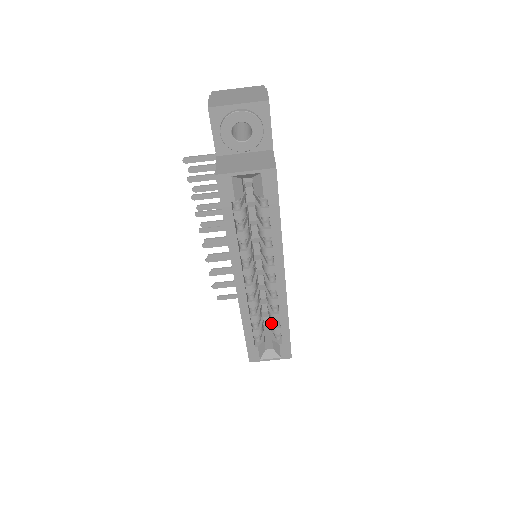
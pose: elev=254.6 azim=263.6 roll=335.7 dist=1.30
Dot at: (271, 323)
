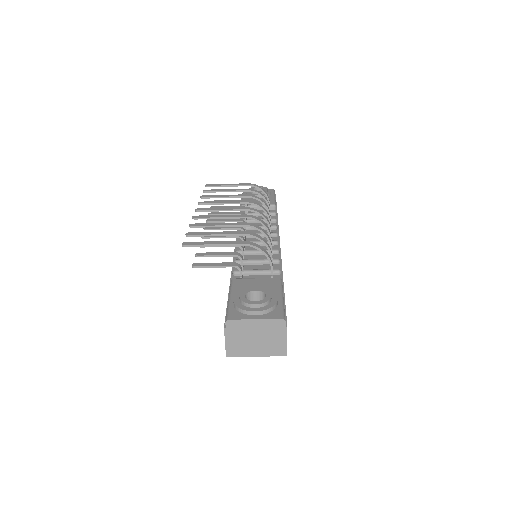
Dot at: occluded
